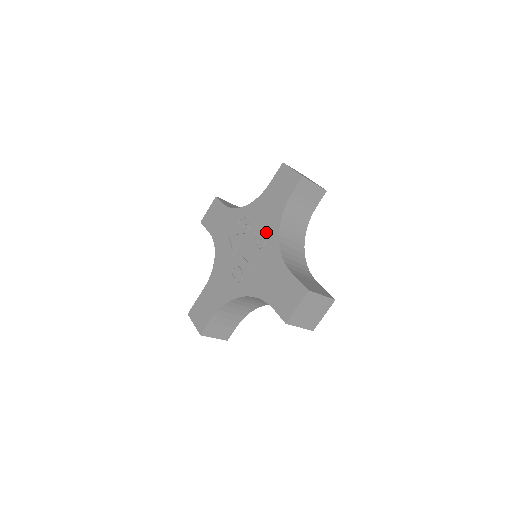
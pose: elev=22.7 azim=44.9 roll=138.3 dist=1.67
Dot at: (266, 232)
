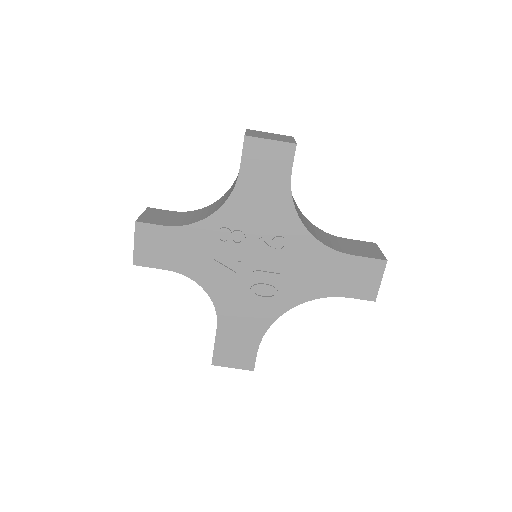
Dot at: (280, 230)
